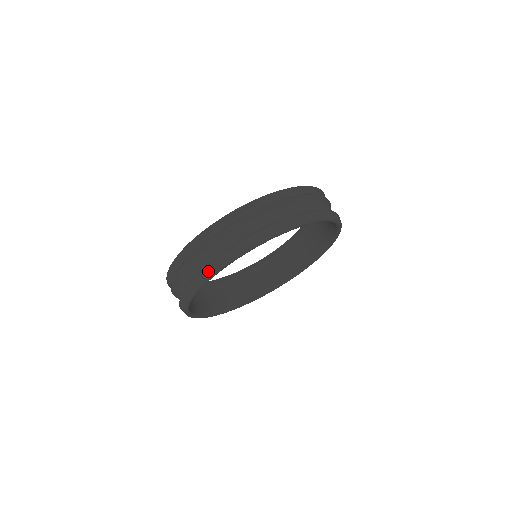
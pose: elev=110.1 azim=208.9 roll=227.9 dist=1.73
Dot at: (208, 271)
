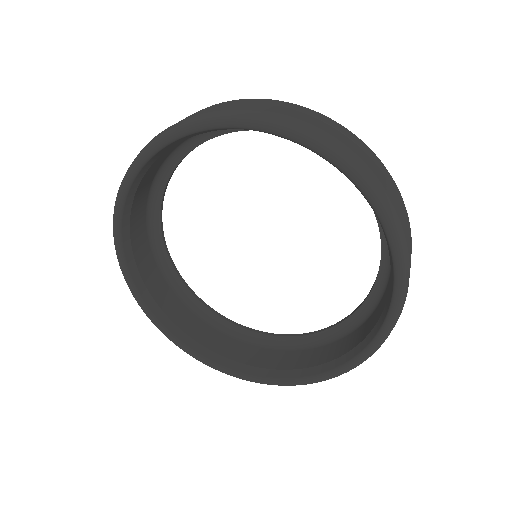
Dot at: (209, 115)
